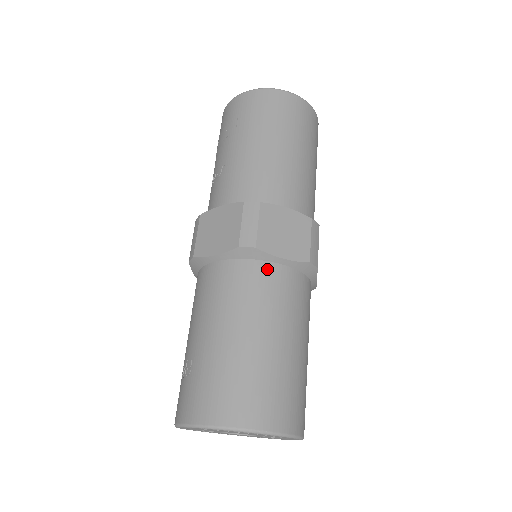
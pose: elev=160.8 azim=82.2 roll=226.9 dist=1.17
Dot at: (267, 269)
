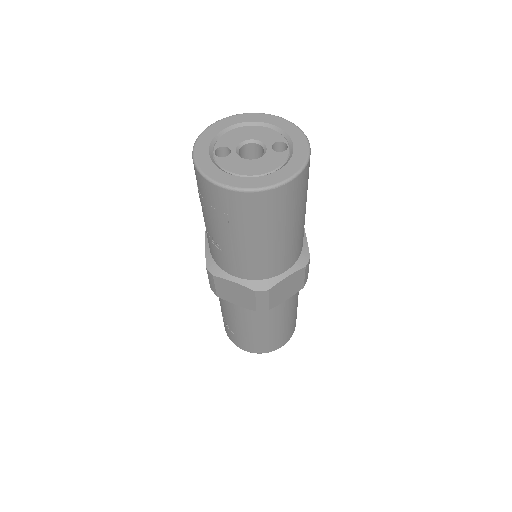
Dot at: (276, 306)
